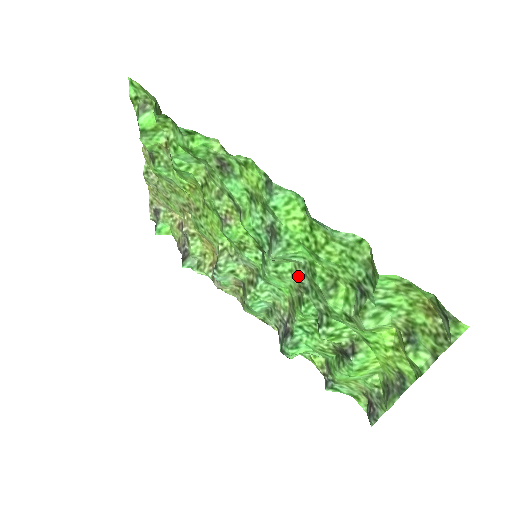
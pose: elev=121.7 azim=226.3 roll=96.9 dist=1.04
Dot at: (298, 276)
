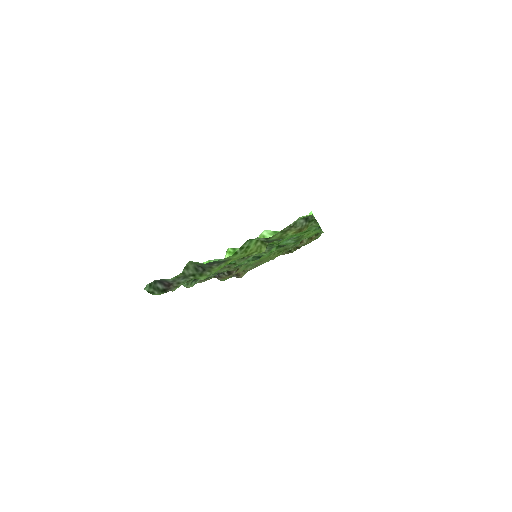
Dot at: occluded
